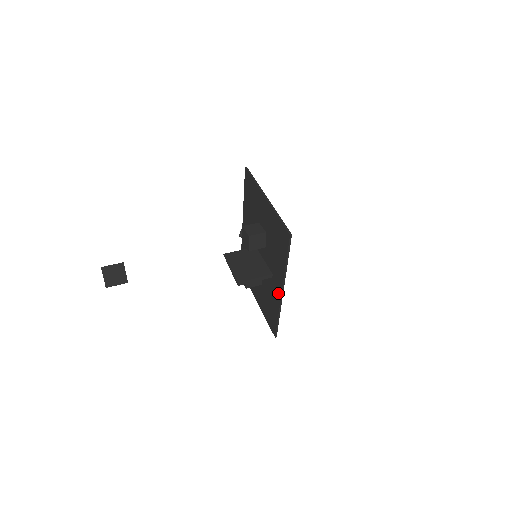
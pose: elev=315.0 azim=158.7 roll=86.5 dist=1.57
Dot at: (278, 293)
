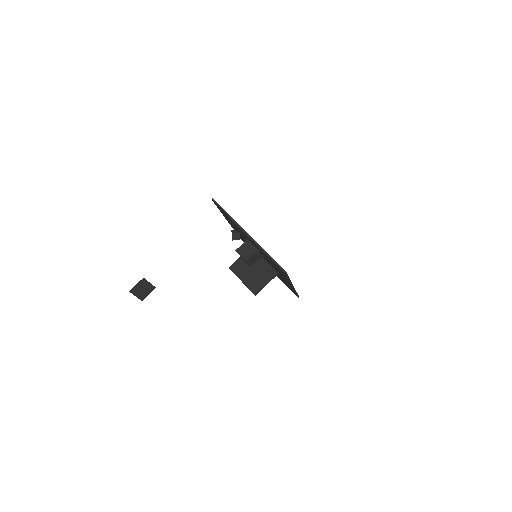
Dot at: occluded
